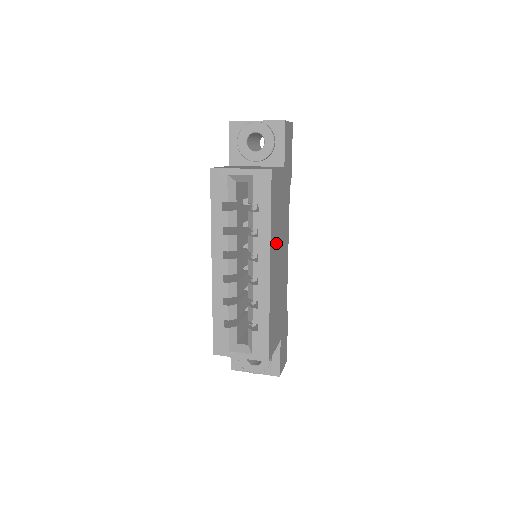
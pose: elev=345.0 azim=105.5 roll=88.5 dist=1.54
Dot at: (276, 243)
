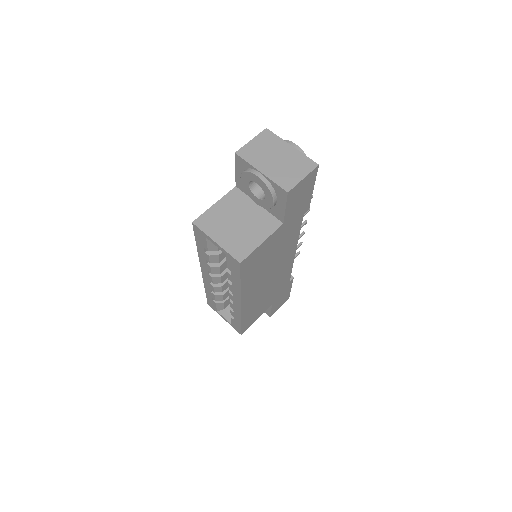
Dot at: (258, 281)
